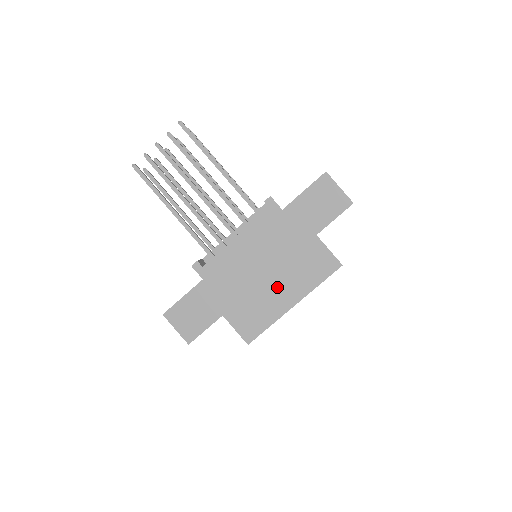
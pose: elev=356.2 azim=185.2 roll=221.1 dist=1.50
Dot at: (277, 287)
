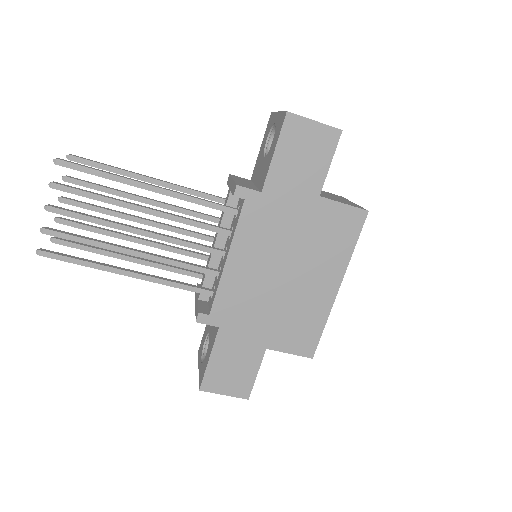
Dot at: (308, 282)
